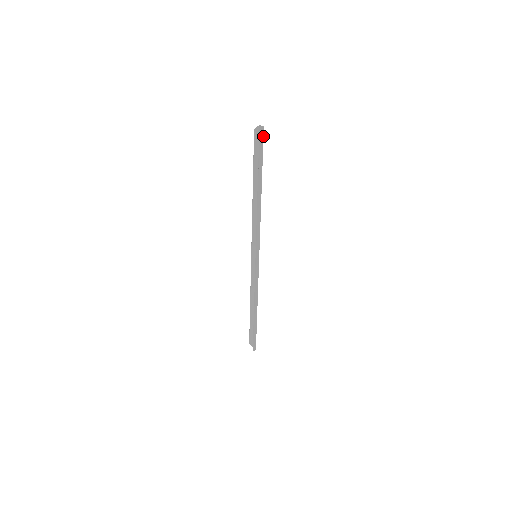
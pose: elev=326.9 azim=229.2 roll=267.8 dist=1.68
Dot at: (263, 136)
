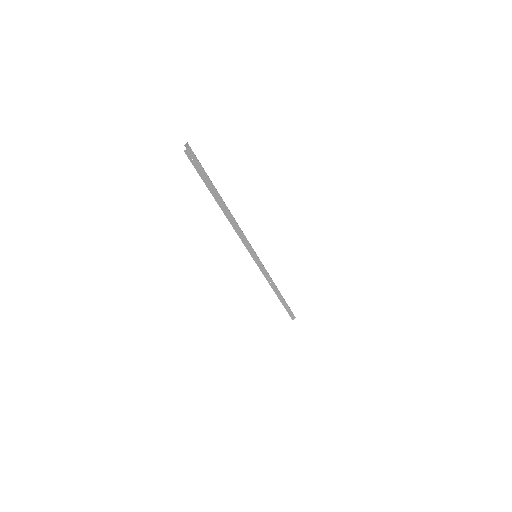
Dot at: occluded
